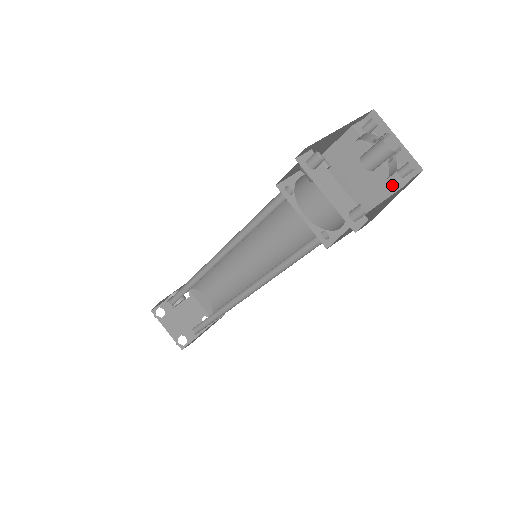
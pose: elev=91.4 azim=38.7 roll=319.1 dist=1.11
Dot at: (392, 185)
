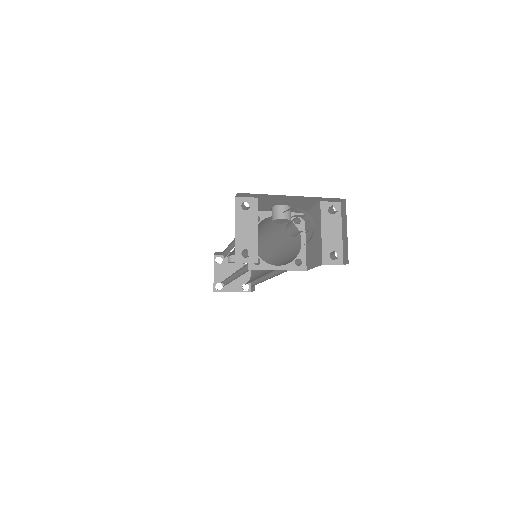
Dot at: (320, 259)
